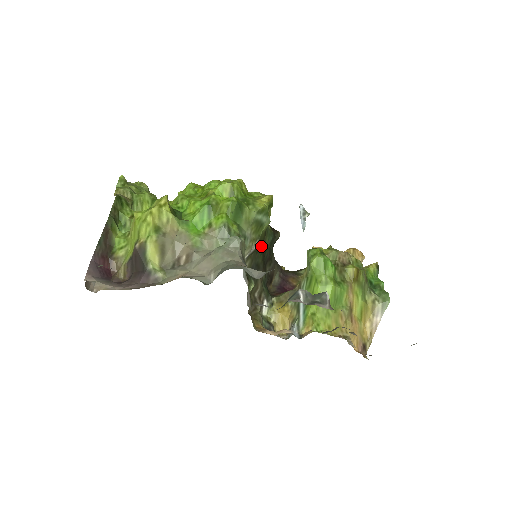
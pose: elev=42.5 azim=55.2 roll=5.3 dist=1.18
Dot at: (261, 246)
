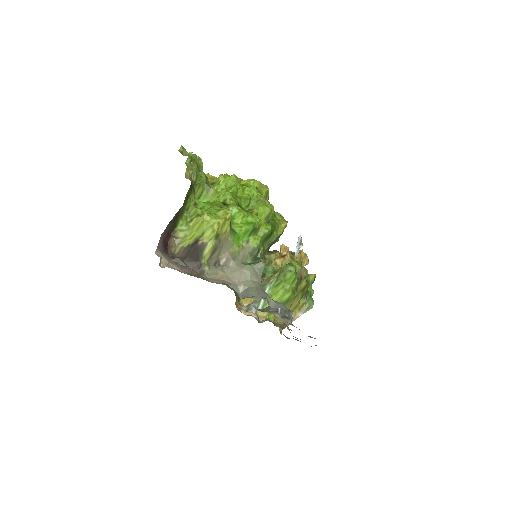
Dot at: occluded
